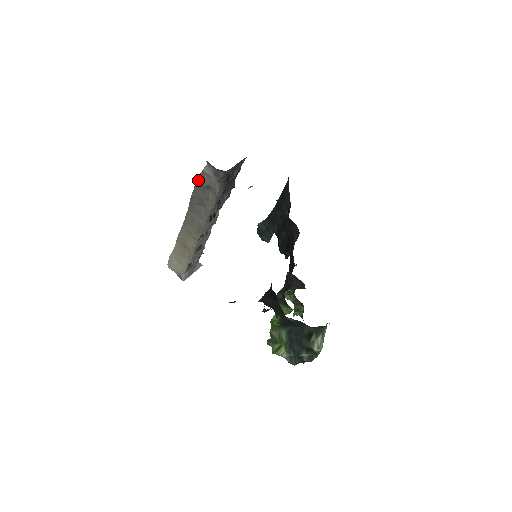
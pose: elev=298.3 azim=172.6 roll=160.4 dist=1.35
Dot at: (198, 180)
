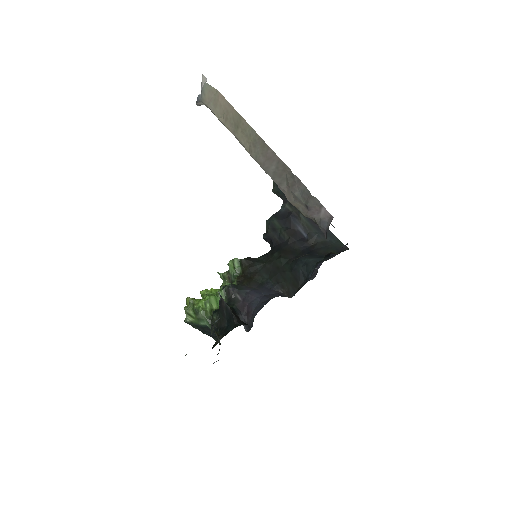
Dot at: (312, 197)
